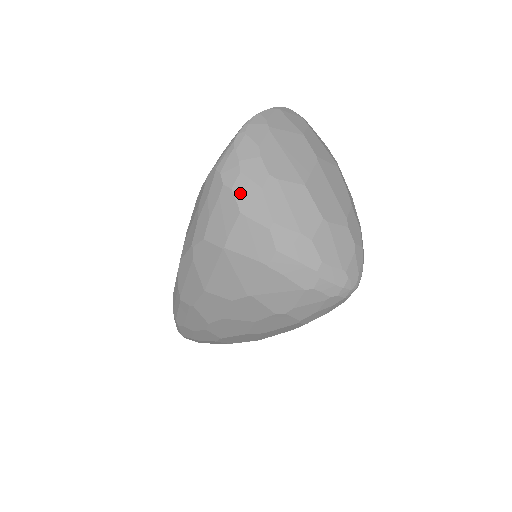
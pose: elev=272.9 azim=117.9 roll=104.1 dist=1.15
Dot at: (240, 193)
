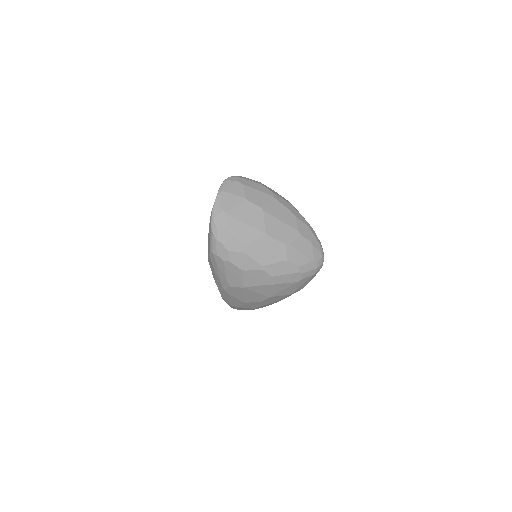
Dot at: (235, 261)
